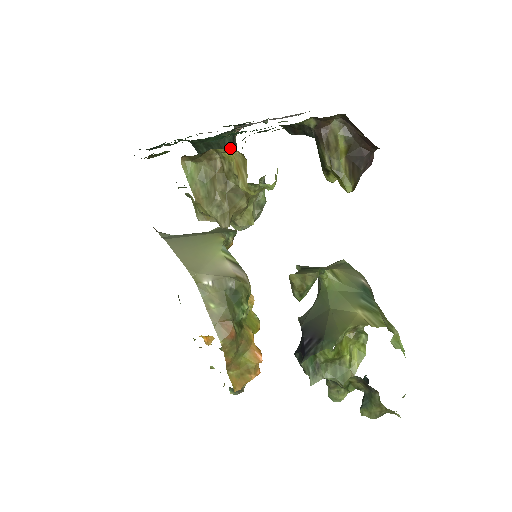
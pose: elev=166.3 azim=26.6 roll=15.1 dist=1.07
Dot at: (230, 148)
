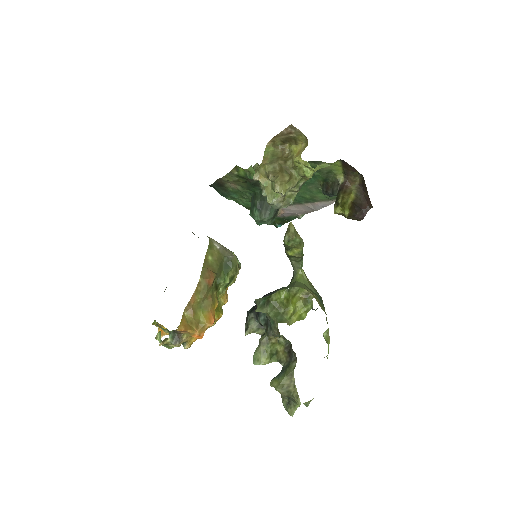
Dot at: (273, 212)
